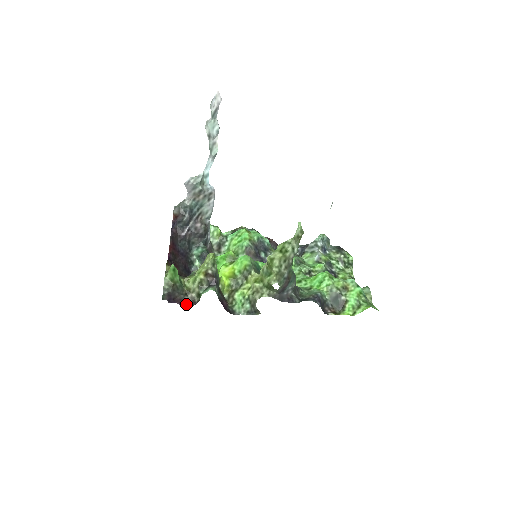
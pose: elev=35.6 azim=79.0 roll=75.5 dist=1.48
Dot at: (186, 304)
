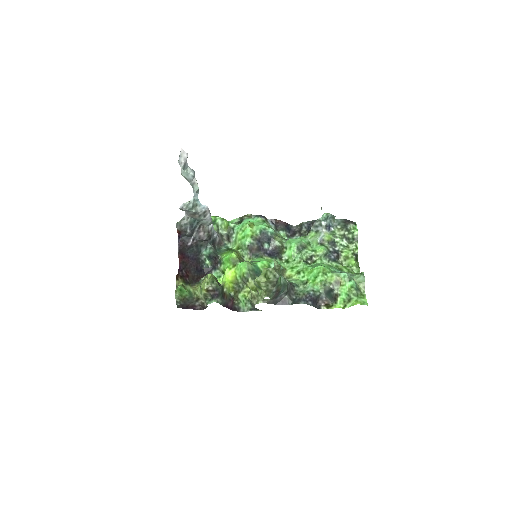
Dot at: (198, 308)
